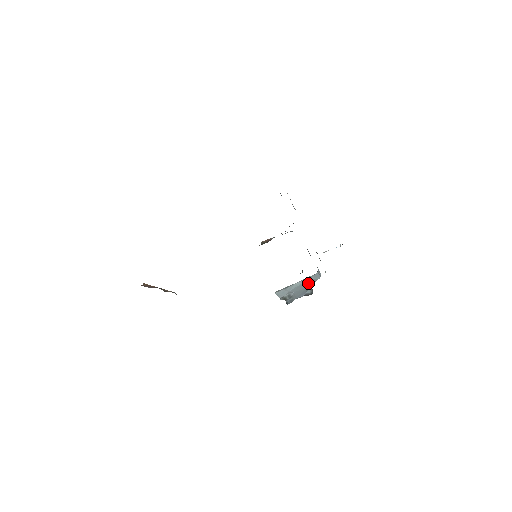
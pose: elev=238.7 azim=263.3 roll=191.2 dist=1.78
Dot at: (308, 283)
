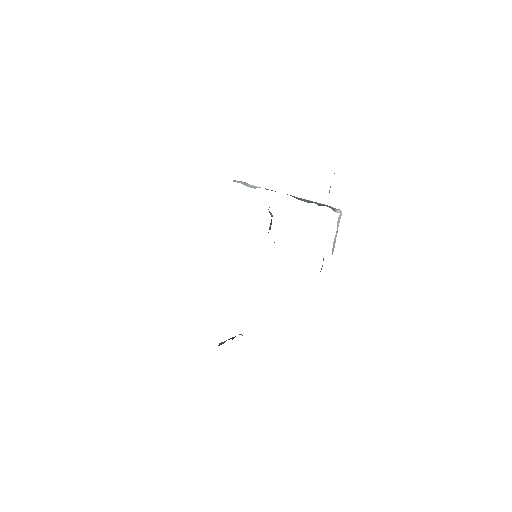
Dot at: occluded
